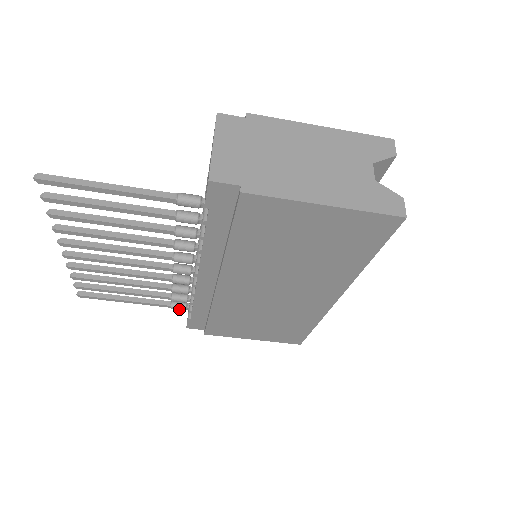
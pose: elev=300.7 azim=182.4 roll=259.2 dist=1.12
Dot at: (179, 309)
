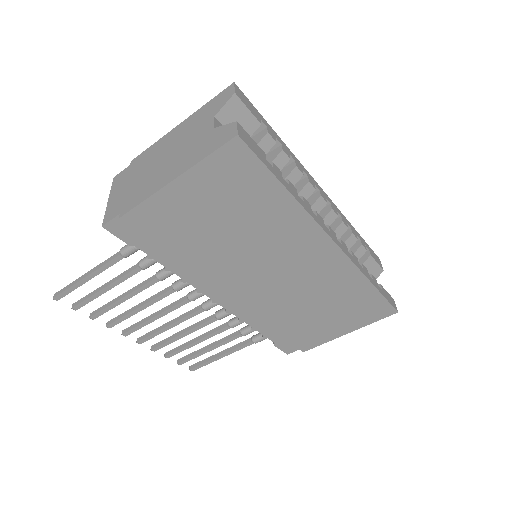
Dot at: (260, 340)
